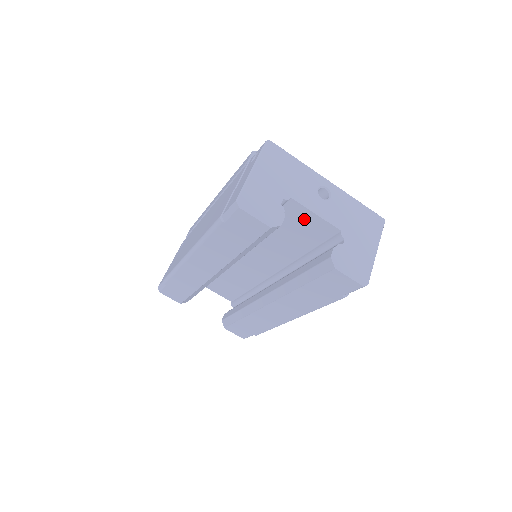
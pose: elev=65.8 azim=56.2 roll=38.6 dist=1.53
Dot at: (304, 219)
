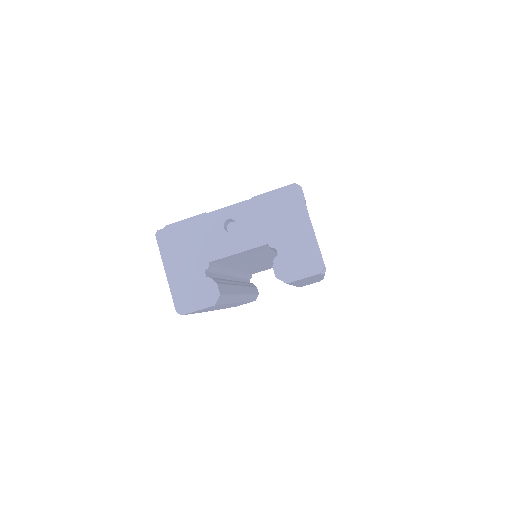
Dot at: (237, 256)
